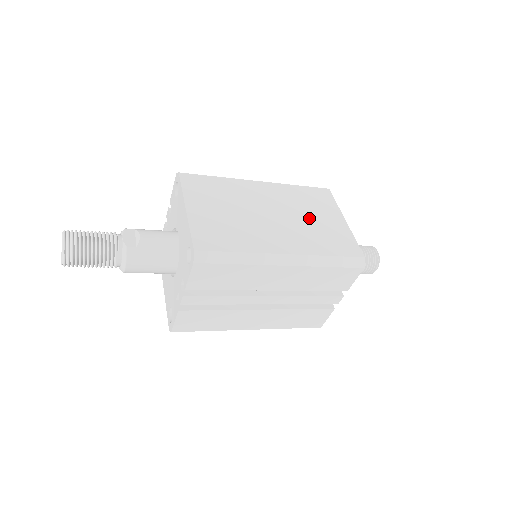
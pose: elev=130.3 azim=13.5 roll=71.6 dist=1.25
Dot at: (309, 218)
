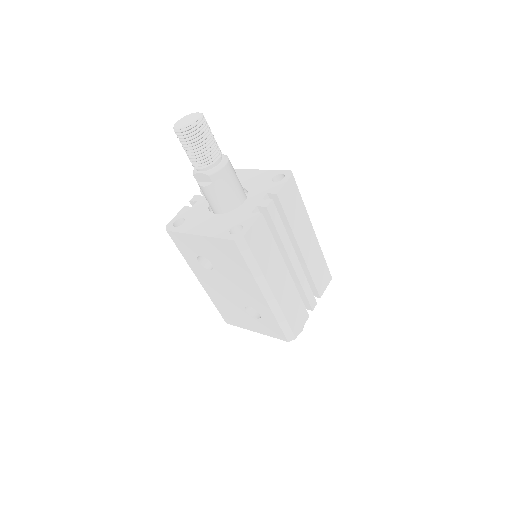
Dot at: occluded
